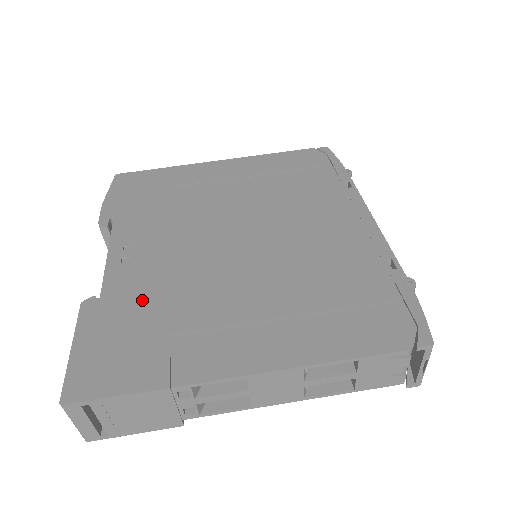
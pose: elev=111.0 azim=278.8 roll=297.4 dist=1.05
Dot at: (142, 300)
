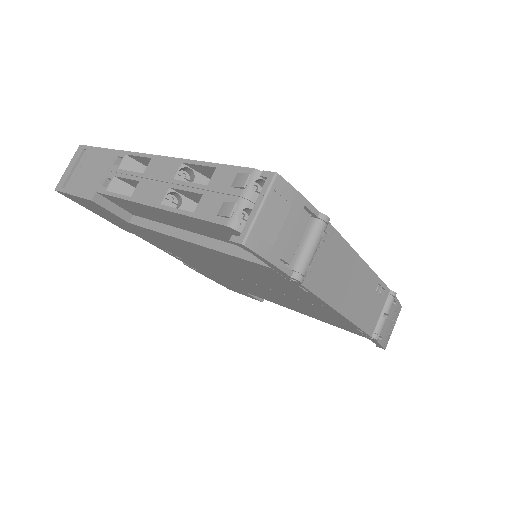
Dot at: occluded
